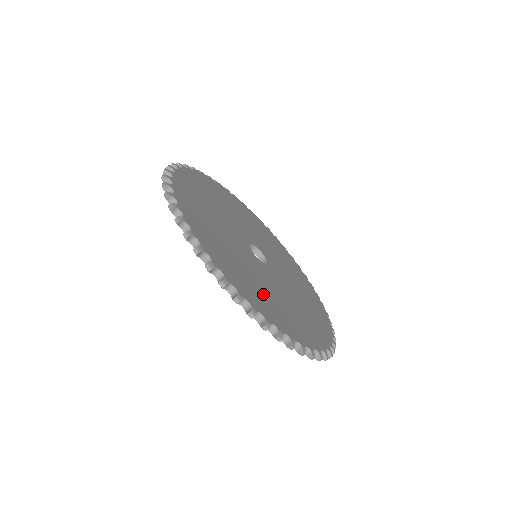
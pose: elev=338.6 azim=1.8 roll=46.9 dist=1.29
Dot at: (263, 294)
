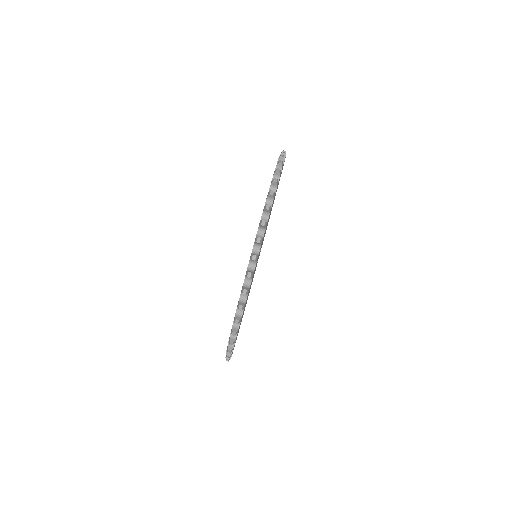
Dot at: occluded
